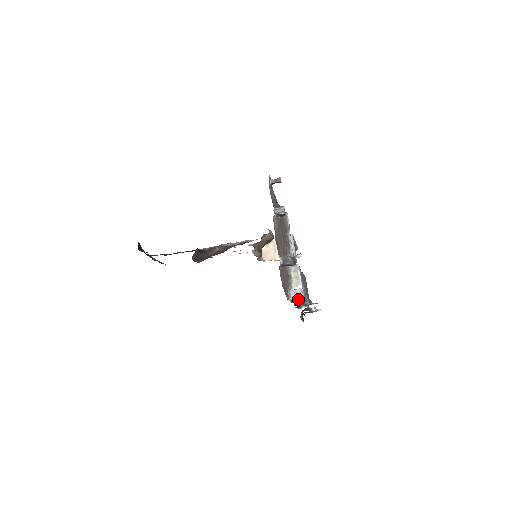
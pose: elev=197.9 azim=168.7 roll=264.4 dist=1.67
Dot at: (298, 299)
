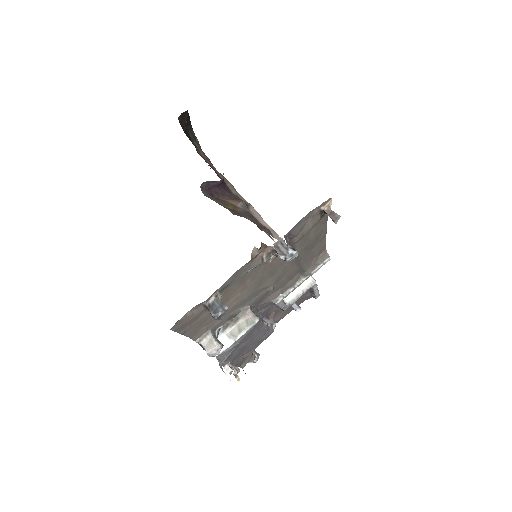
Dot at: (206, 351)
